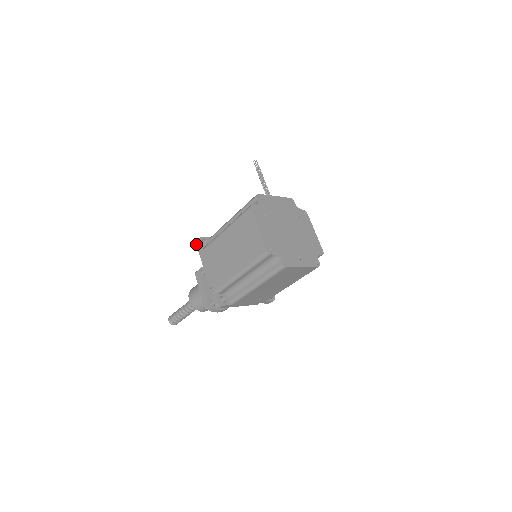
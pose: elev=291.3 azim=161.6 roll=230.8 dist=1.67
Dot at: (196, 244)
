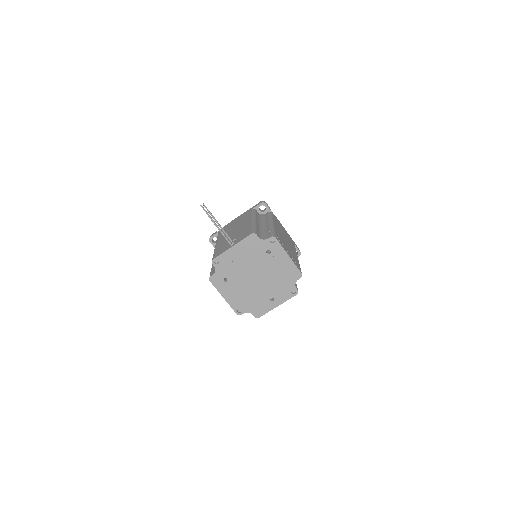
Dot at: occluded
